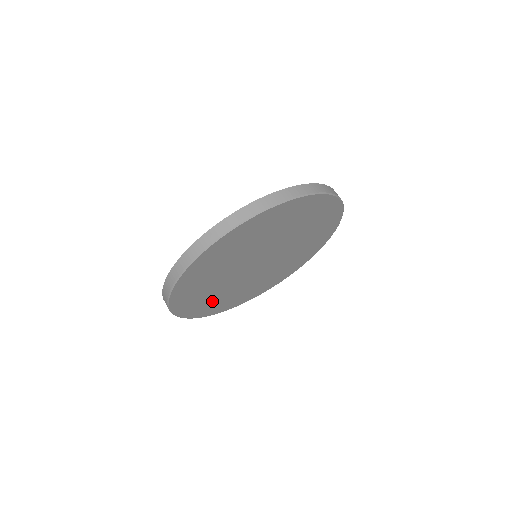
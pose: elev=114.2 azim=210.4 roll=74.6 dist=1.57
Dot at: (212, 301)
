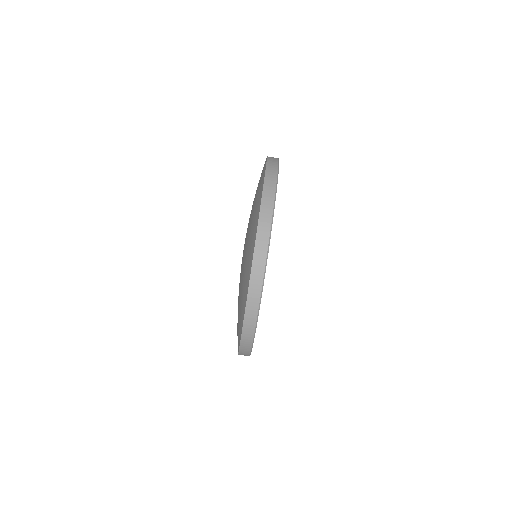
Dot at: occluded
